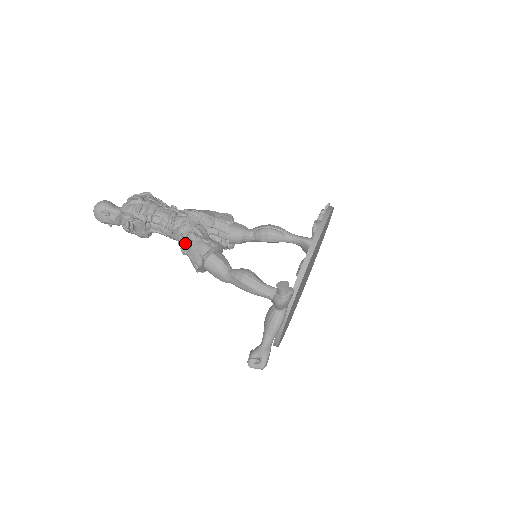
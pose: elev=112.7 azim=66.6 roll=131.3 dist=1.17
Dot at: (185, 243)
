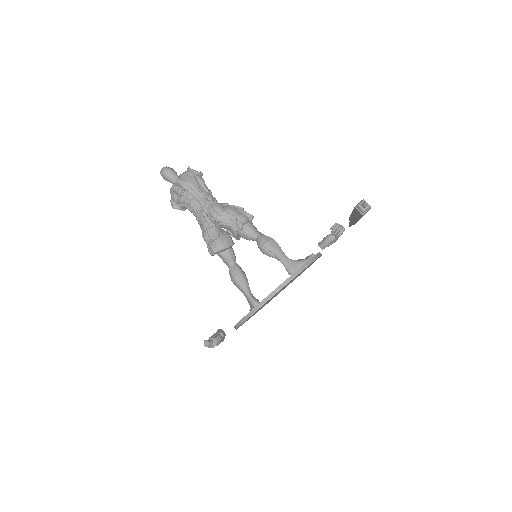
Dot at: occluded
